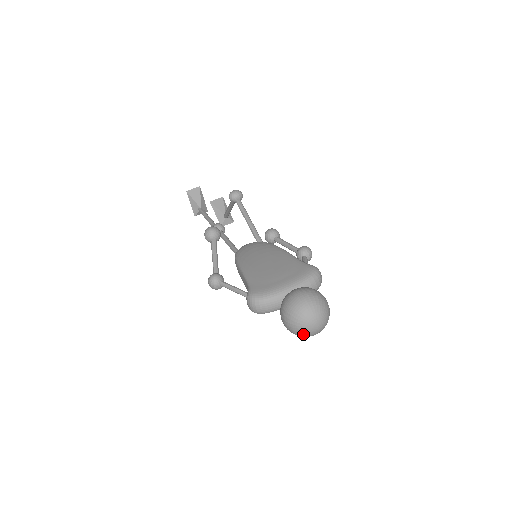
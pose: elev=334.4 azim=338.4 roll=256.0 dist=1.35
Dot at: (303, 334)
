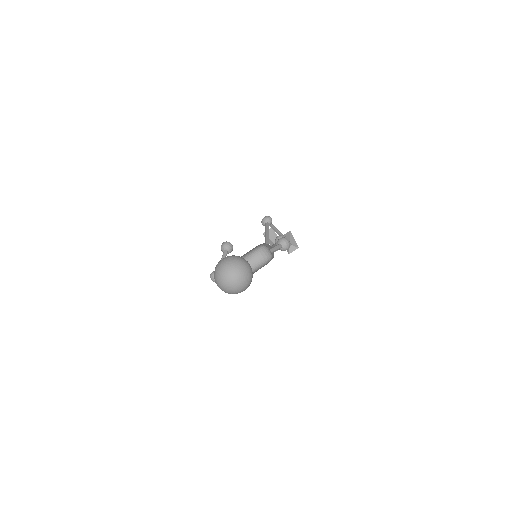
Dot at: (225, 289)
